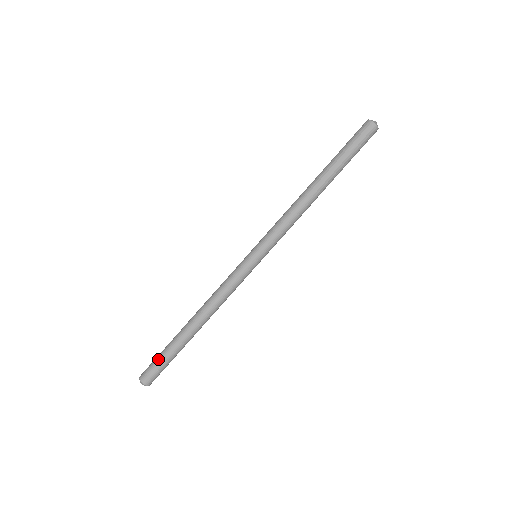
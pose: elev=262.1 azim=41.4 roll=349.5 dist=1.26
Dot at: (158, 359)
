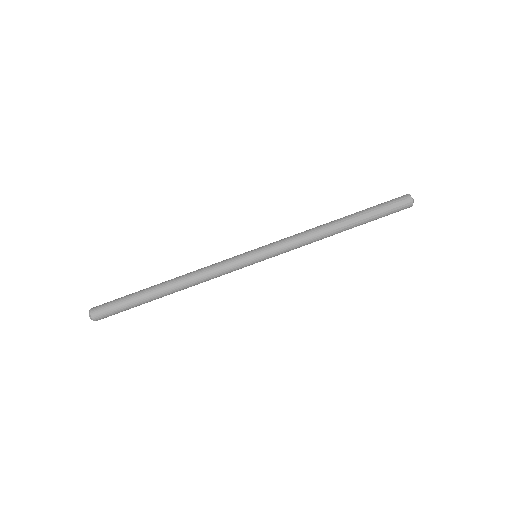
Dot at: (118, 301)
